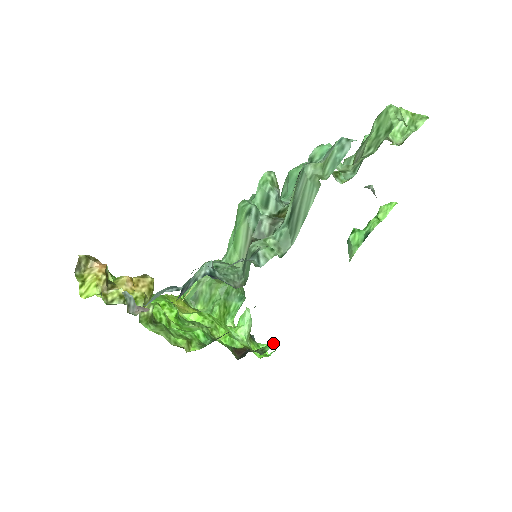
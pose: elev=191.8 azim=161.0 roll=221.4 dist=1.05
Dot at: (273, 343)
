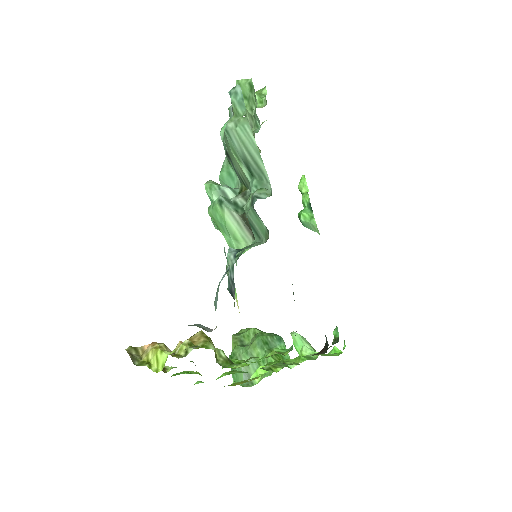
Dot at: (336, 328)
